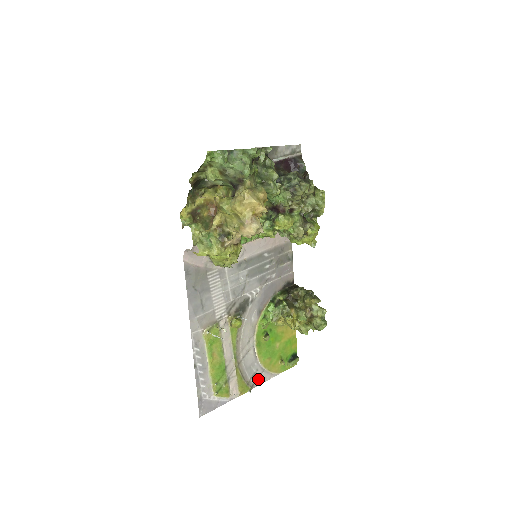
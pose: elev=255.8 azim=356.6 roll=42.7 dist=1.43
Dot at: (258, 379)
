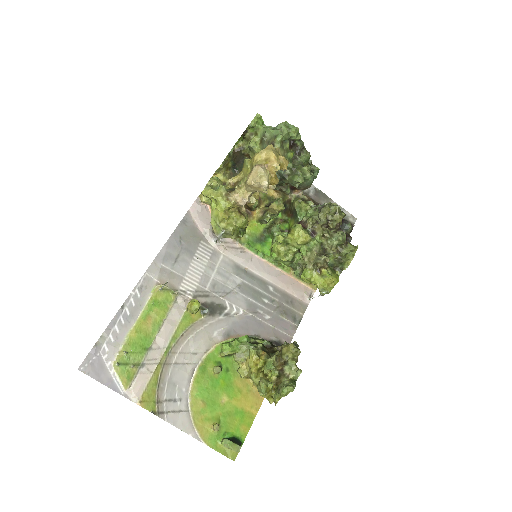
Dot at: (173, 413)
